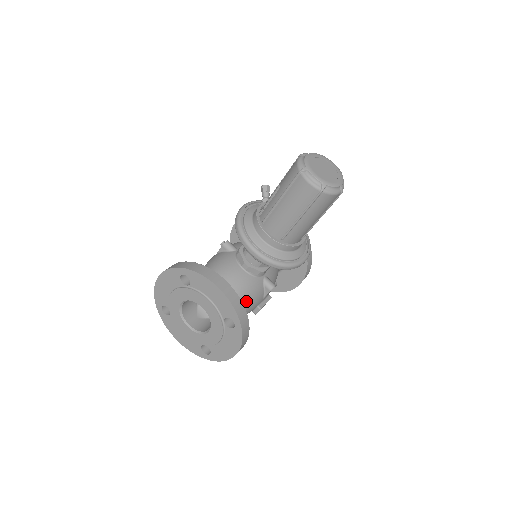
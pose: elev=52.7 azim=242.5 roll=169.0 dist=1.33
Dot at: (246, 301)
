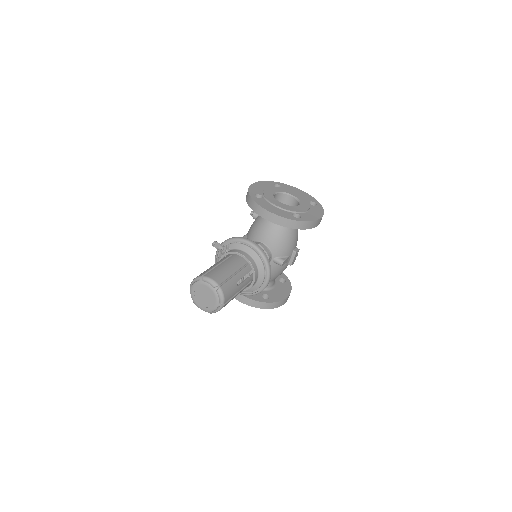
Dot at: (272, 276)
